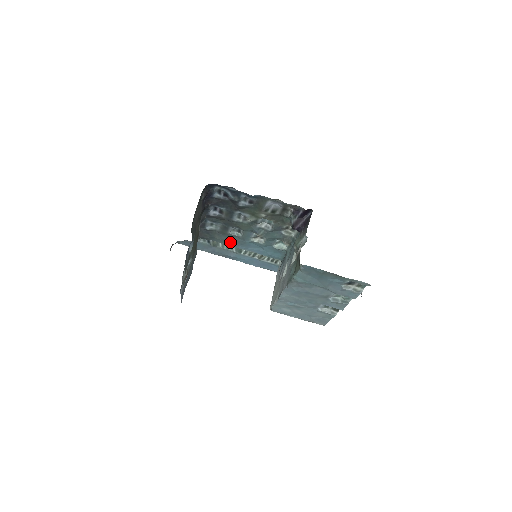
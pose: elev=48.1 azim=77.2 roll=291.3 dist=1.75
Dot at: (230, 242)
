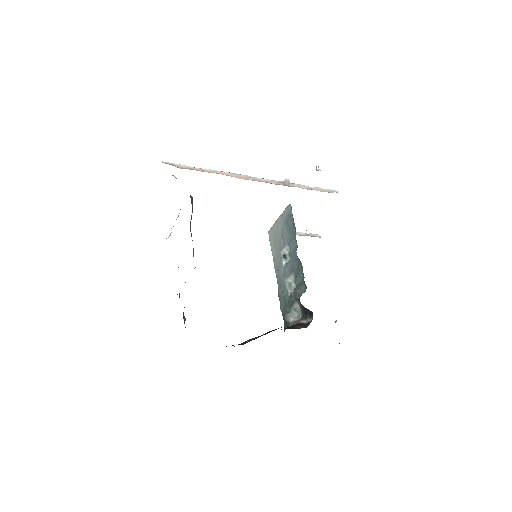
Dot at: occluded
